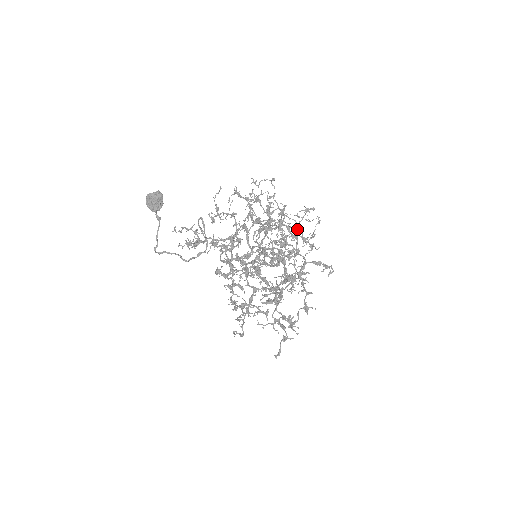
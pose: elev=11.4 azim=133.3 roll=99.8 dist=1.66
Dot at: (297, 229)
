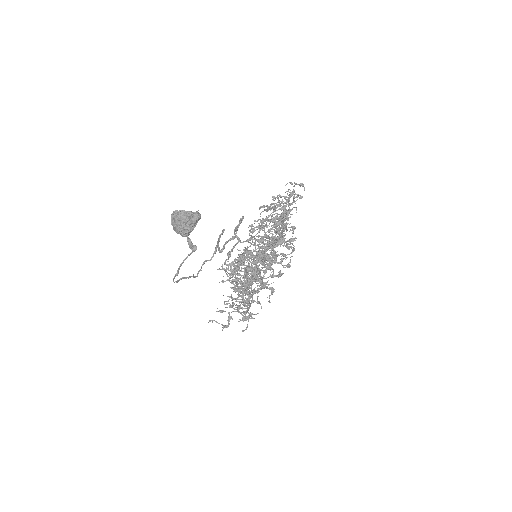
Dot at: occluded
